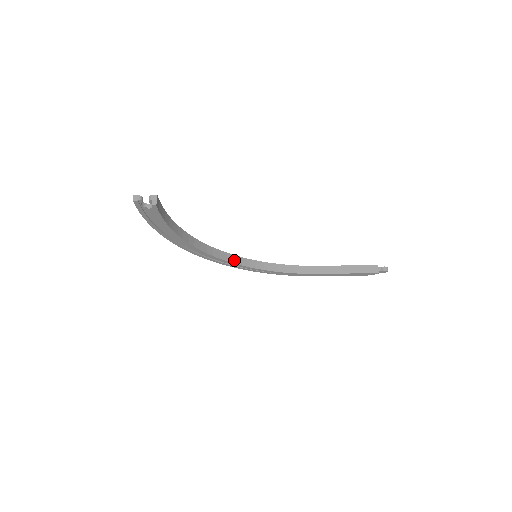
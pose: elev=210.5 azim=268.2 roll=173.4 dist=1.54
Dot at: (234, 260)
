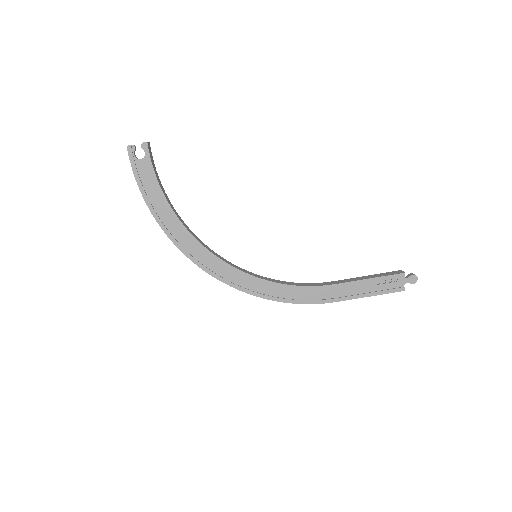
Dot at: (232, 265)
